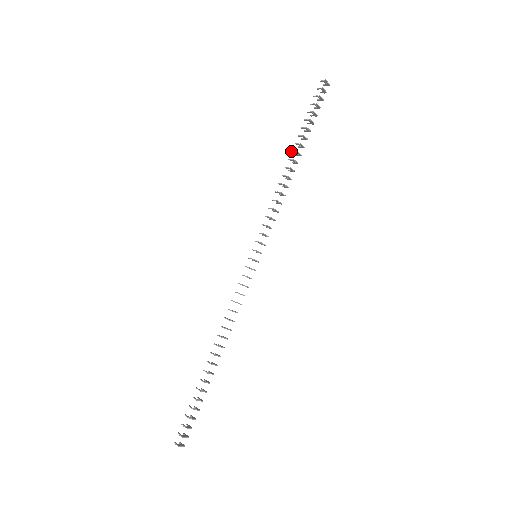
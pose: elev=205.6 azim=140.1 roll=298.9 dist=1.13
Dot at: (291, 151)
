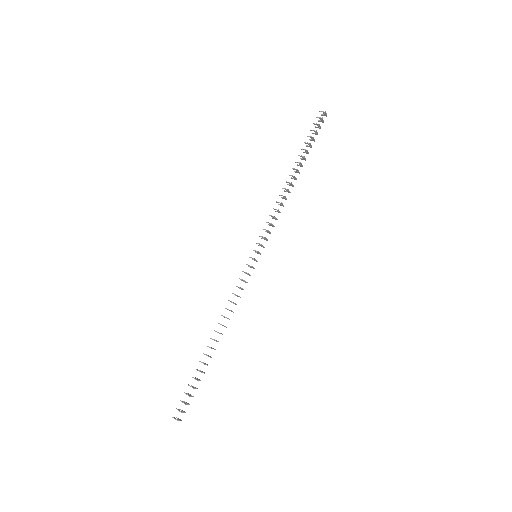
Dot at: (292, 168)
